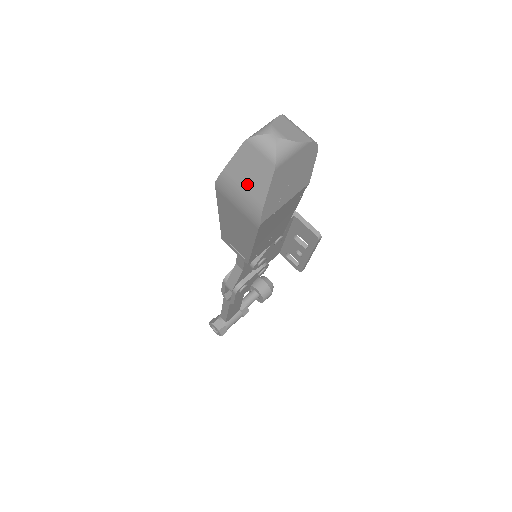
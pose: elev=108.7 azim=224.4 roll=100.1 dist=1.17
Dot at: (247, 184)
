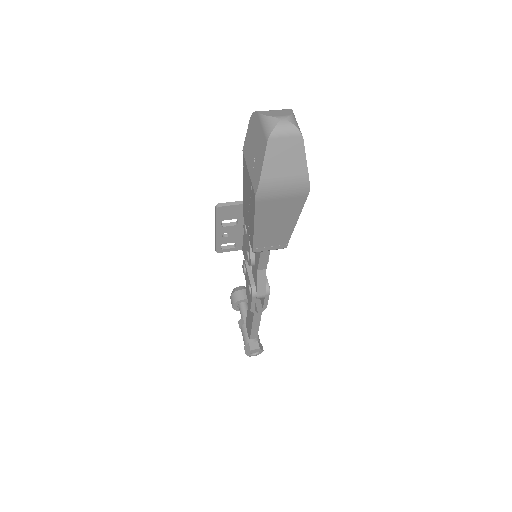
Dot at: (286, 170)
